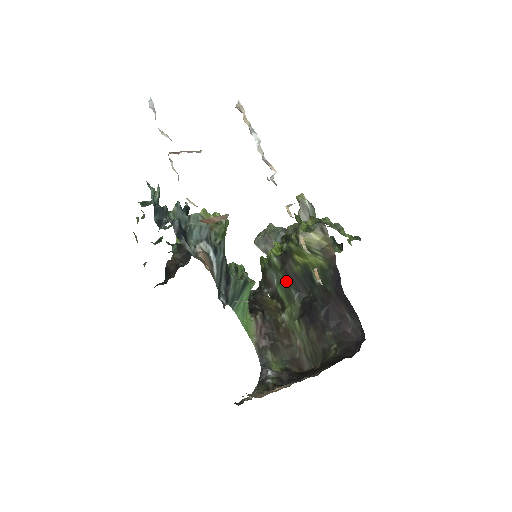
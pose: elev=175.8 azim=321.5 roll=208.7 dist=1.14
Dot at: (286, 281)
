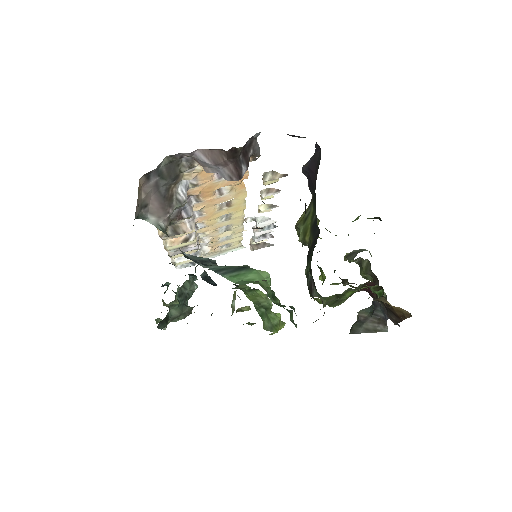
Dot at: occluded
